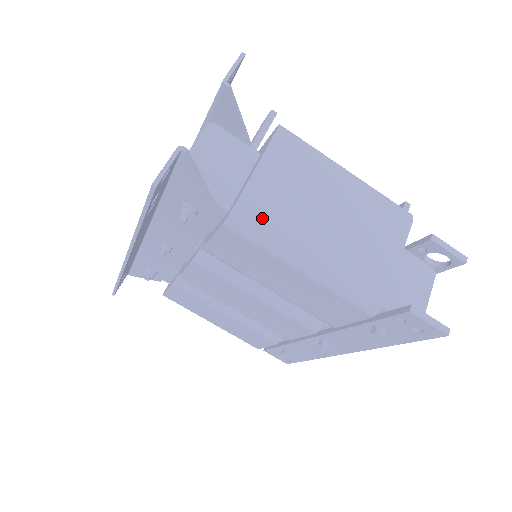
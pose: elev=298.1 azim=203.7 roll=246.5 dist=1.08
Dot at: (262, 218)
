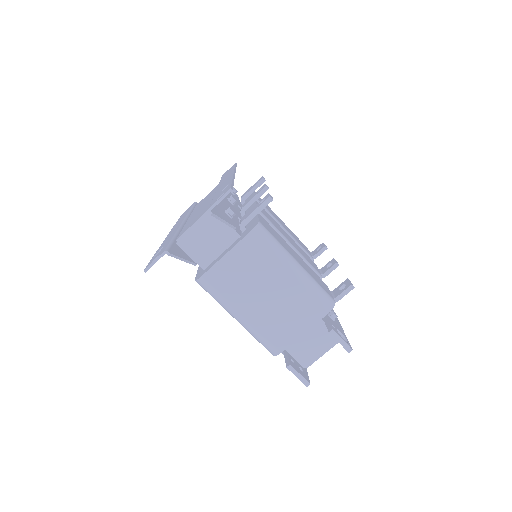
Dot at: (216, 288)
